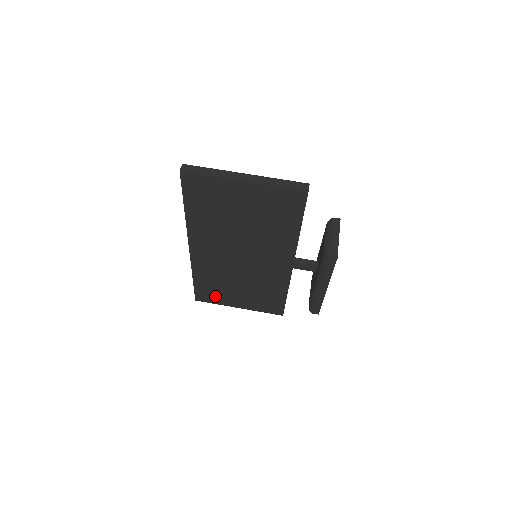
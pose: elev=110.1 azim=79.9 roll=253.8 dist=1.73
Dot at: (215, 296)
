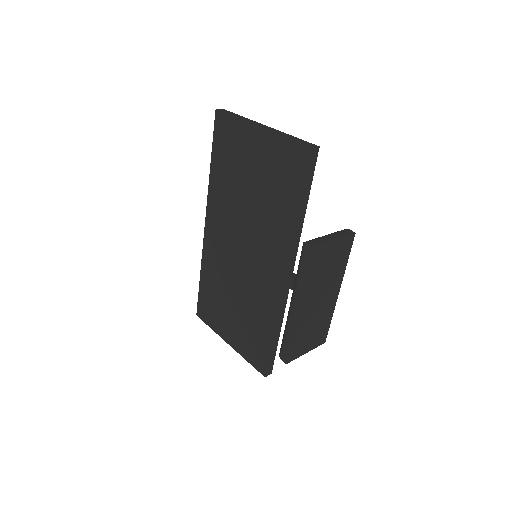
Dot at: (212, 314)
